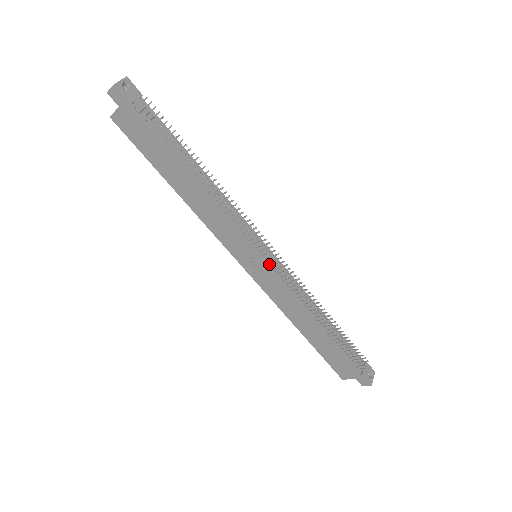
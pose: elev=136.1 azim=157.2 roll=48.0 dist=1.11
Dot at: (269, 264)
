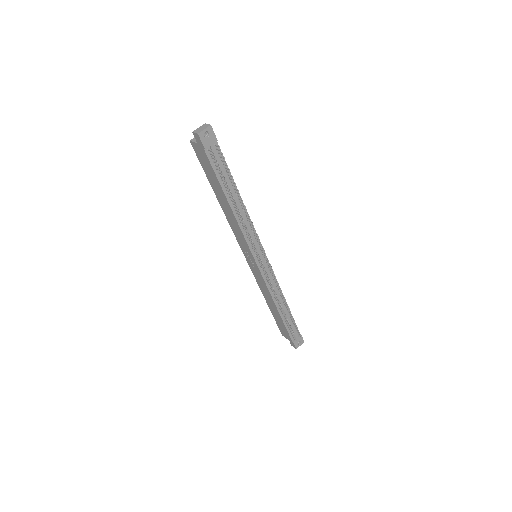
Dot at: (261, 267)
